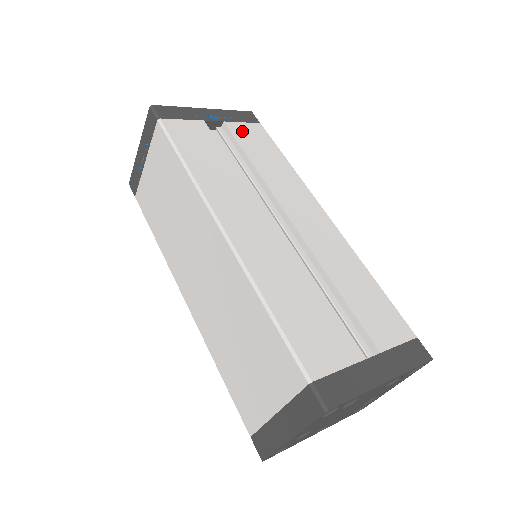
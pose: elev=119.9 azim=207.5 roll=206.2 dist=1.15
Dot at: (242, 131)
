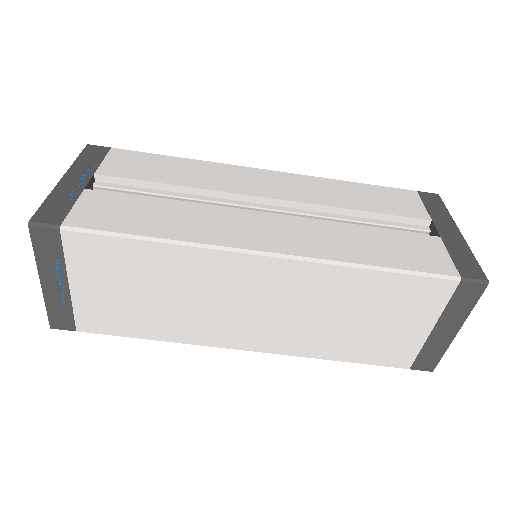
Dot at: (118, 167)
